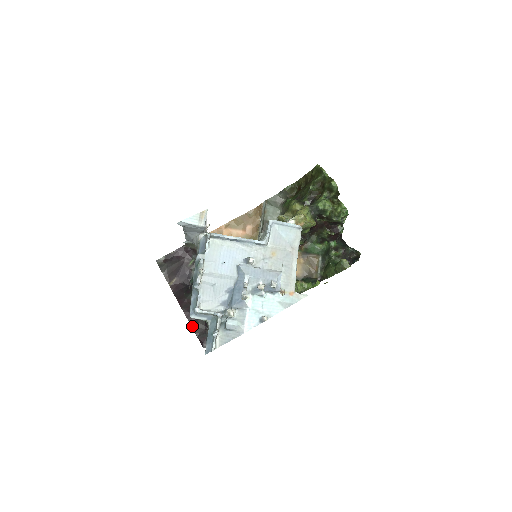
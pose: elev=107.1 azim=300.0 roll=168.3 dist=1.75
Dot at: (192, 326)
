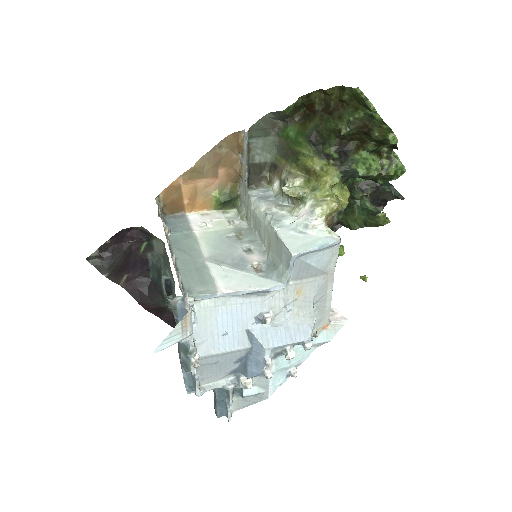
Dot at: (170, 324)
